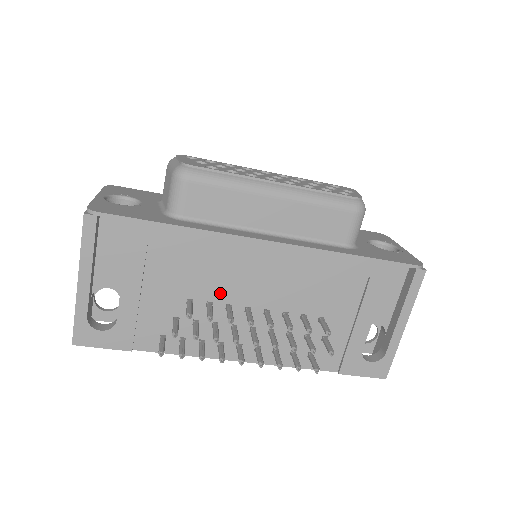
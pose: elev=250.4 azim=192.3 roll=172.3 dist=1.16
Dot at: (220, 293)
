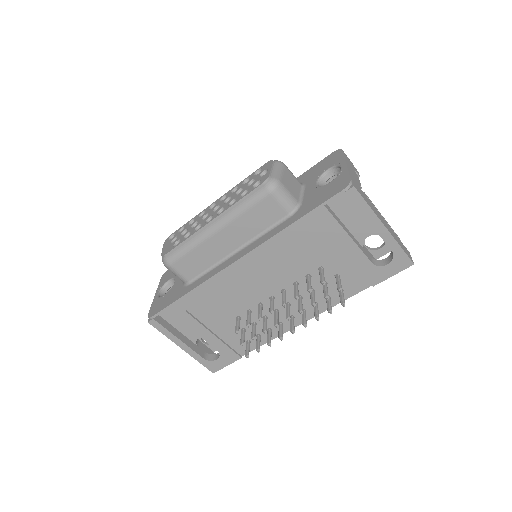
Dot at: (247, 302)
